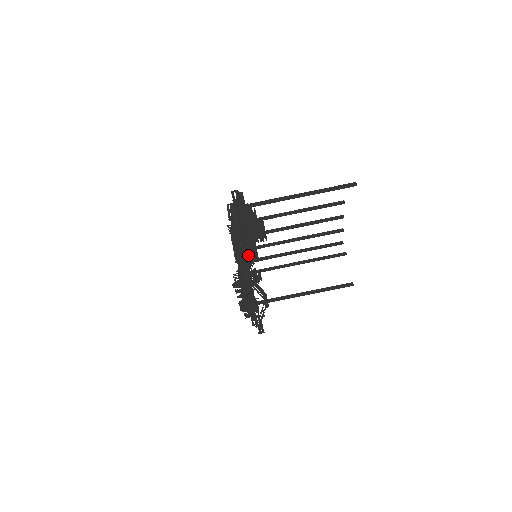
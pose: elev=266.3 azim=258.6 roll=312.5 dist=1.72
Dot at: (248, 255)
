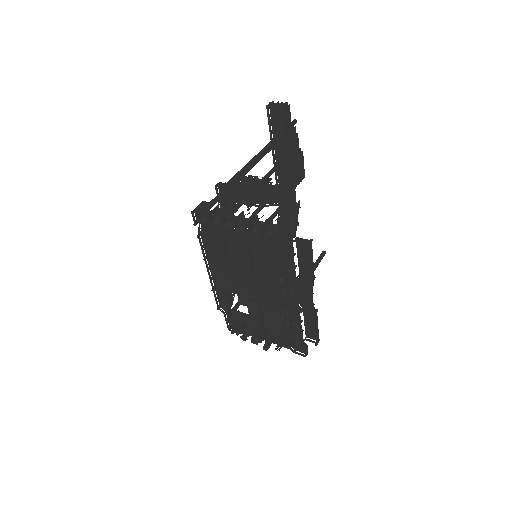
Dot at: (295, 210)
